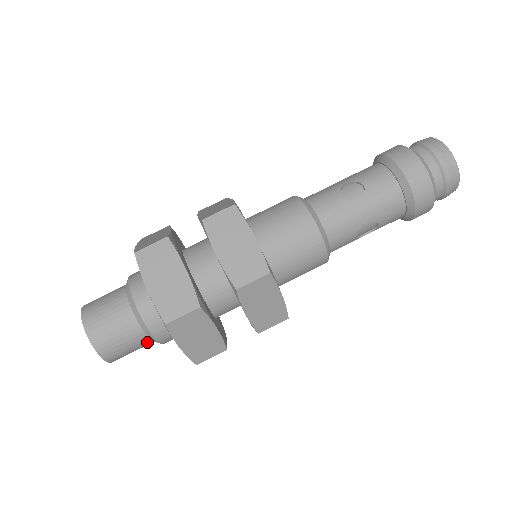
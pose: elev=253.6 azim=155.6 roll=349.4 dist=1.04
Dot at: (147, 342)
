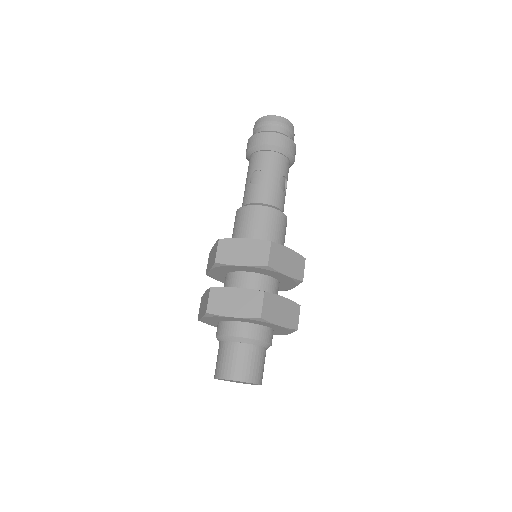
Dot at: (264, 351)
